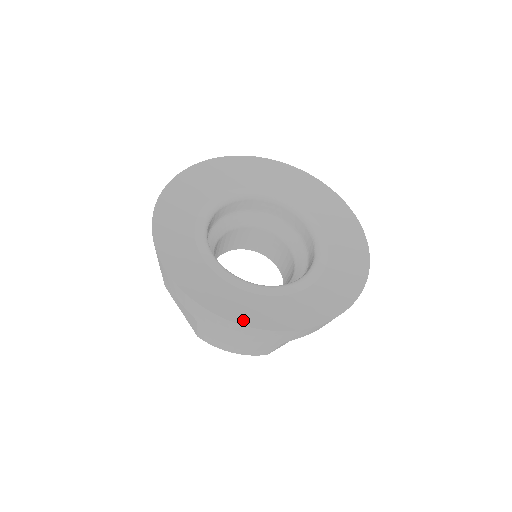
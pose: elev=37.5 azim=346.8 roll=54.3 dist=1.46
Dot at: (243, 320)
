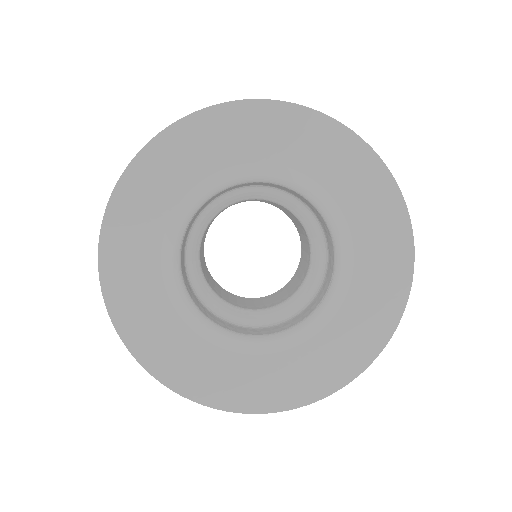
Dot at: (171, 380)
